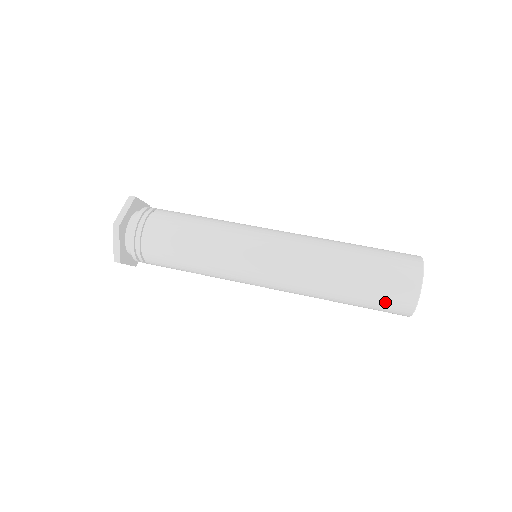
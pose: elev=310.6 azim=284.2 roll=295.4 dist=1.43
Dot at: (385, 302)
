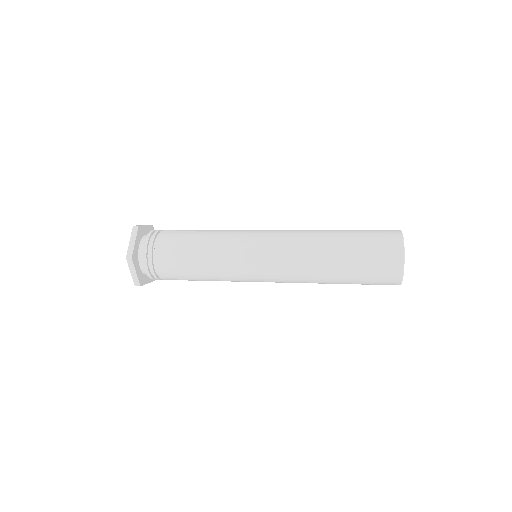
Dot at: (376, 253)
